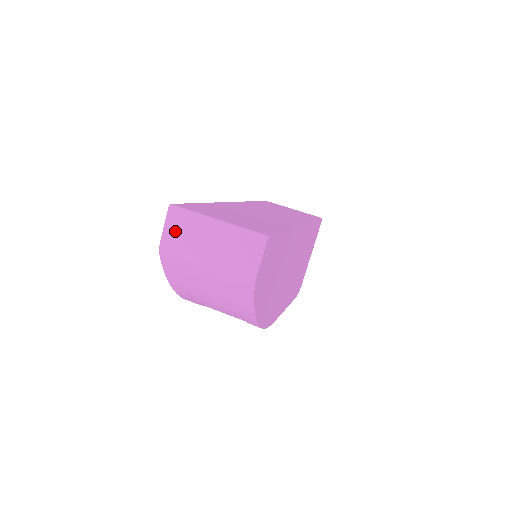
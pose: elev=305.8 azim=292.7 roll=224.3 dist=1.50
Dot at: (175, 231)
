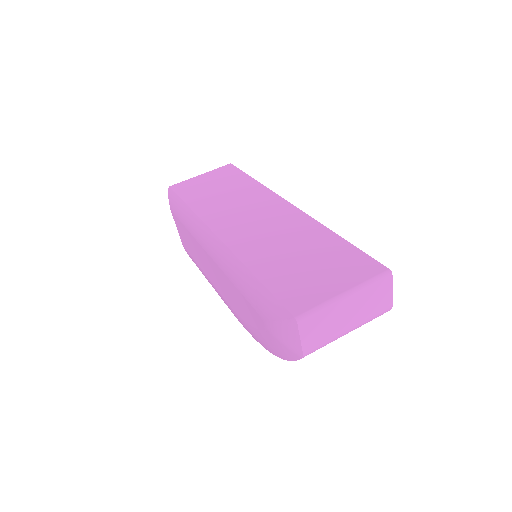
Dot at: (312, 333)
